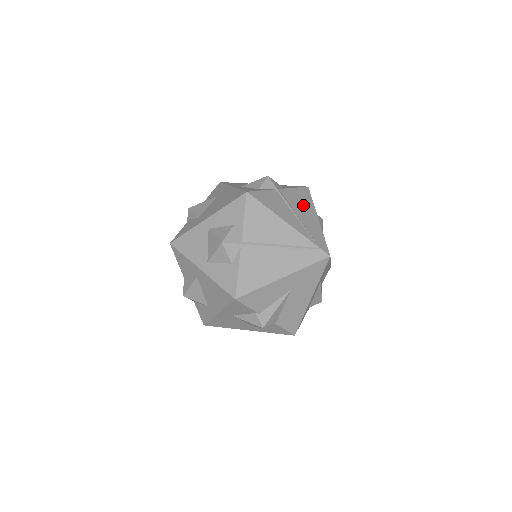
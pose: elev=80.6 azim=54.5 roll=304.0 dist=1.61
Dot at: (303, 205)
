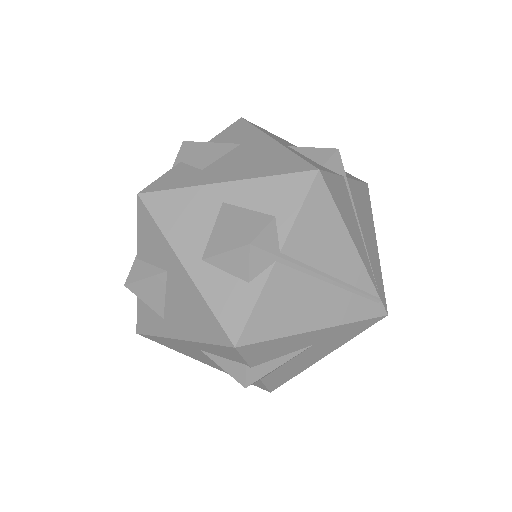
Dot at: (365, 215)
